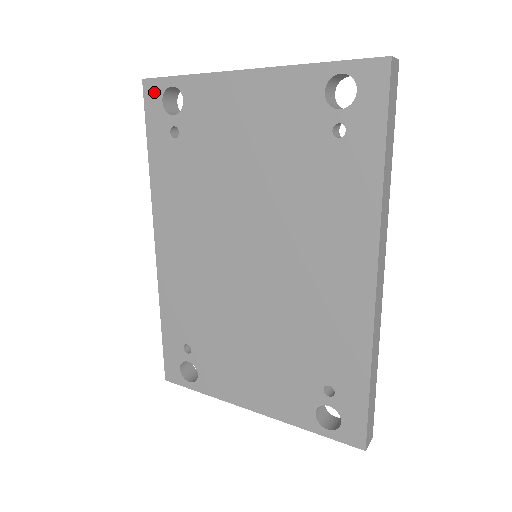
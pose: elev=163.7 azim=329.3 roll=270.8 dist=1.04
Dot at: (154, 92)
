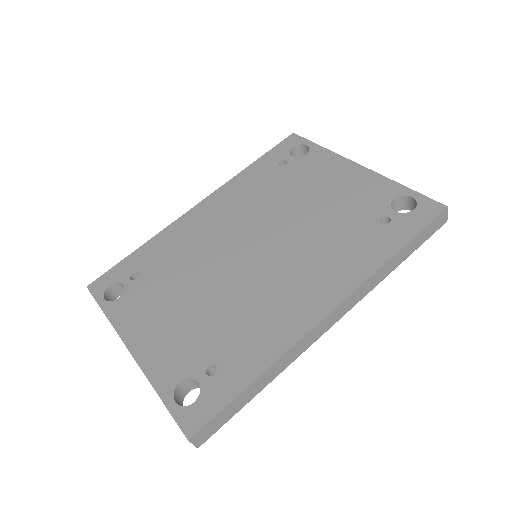
Dot at: (293, 141)
